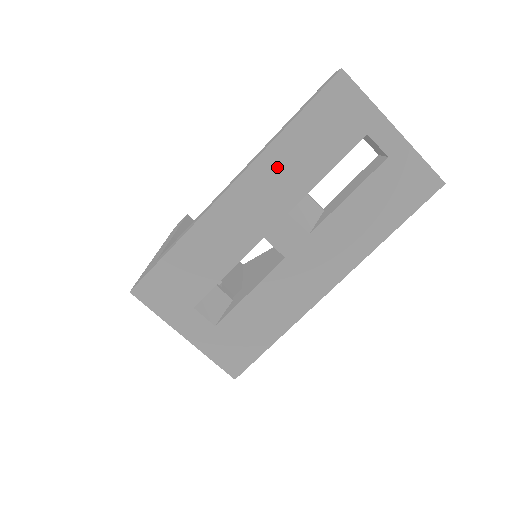
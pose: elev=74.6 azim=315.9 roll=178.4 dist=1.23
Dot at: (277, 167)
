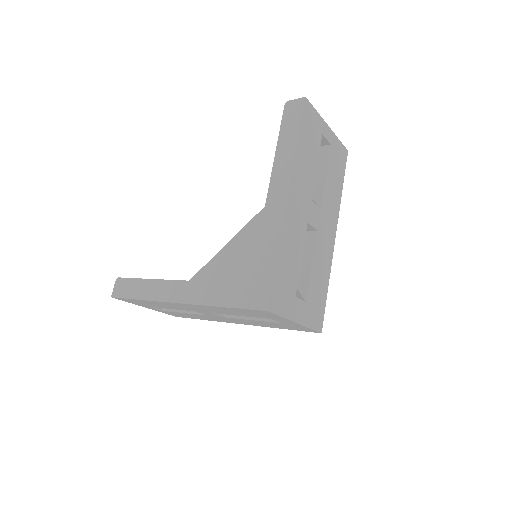
Dot at: (301, 171)
